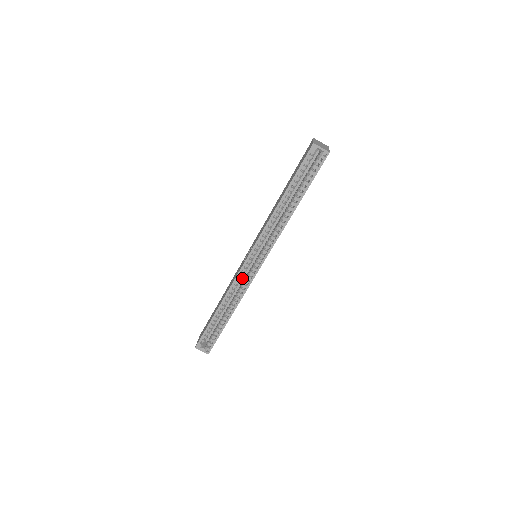
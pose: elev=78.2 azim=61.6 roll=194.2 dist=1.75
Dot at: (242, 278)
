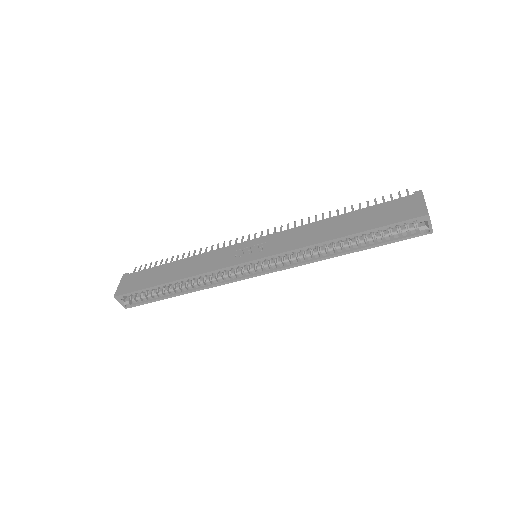
Dot at: occluded
